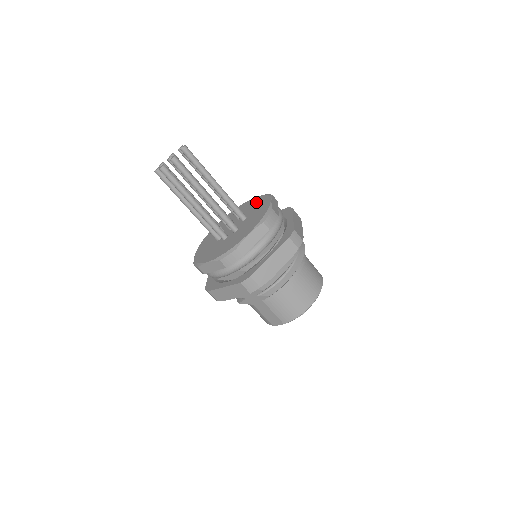
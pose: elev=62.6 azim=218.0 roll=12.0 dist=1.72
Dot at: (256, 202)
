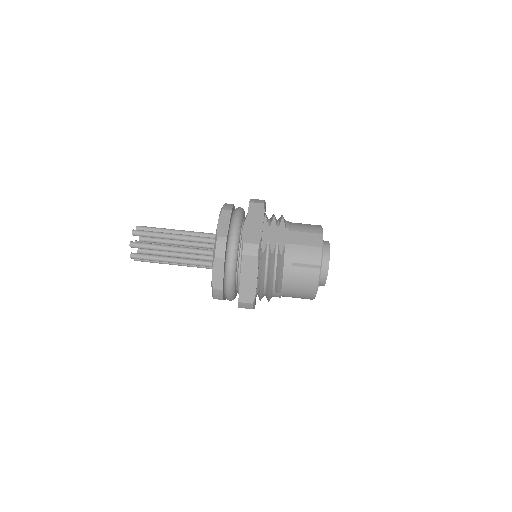
Dot at: occluded
